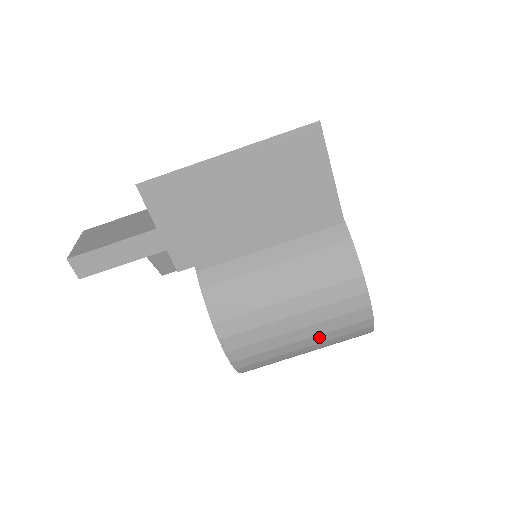
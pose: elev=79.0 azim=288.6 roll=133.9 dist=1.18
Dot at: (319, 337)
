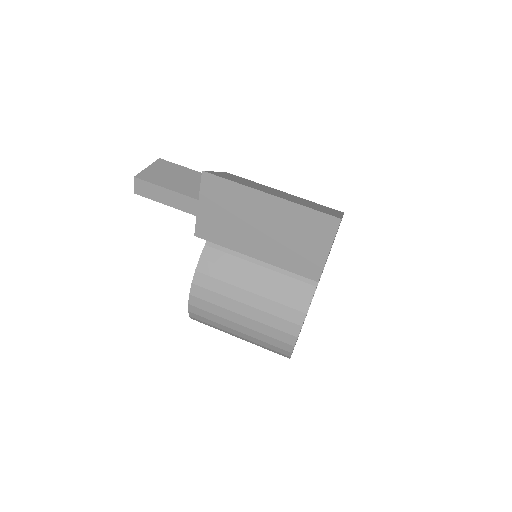
Dot at: (252, 338)
